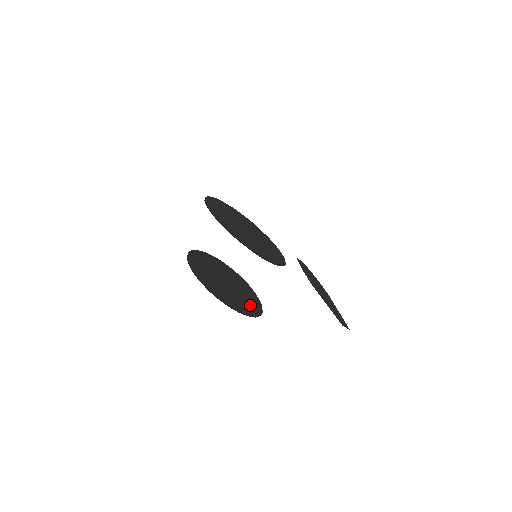
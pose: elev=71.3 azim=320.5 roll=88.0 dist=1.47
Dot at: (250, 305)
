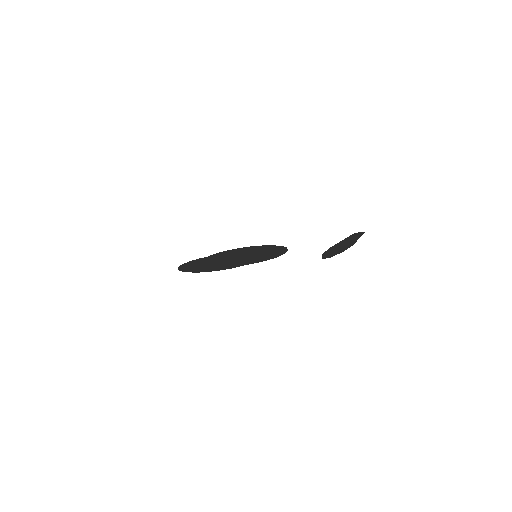
Dot at: occluded
